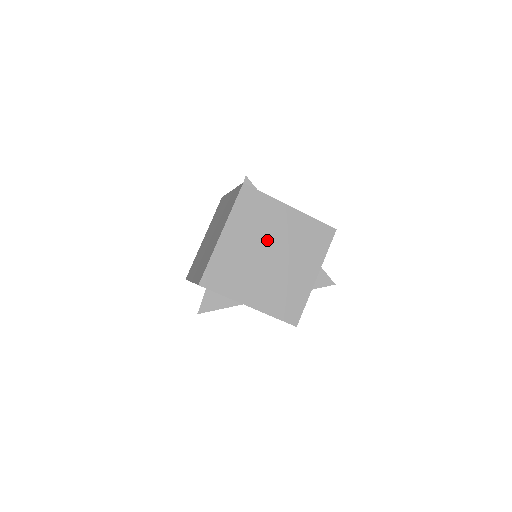
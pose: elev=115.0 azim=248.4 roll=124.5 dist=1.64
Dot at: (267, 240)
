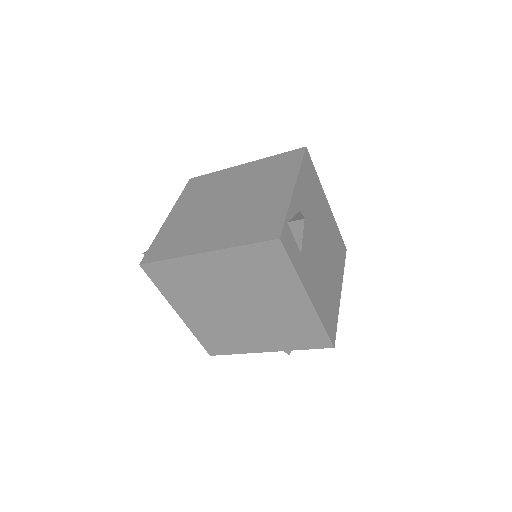
Dot at: (250, 296)
